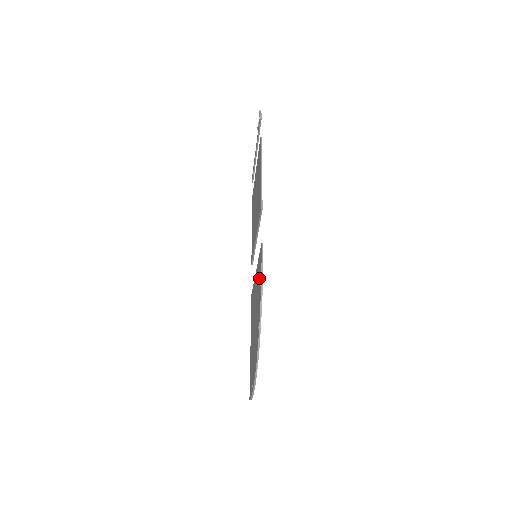
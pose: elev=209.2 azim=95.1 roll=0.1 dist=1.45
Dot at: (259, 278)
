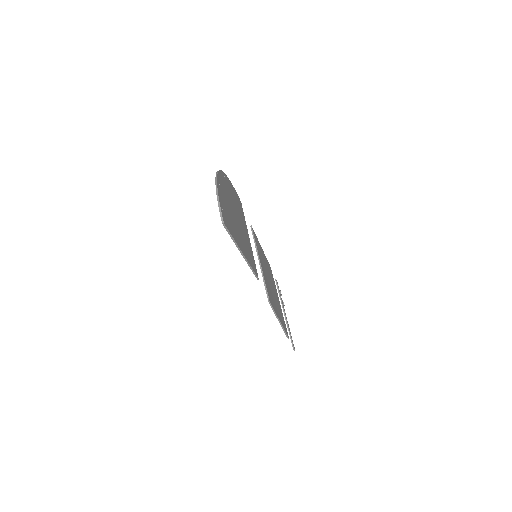
Dot at: occluded
